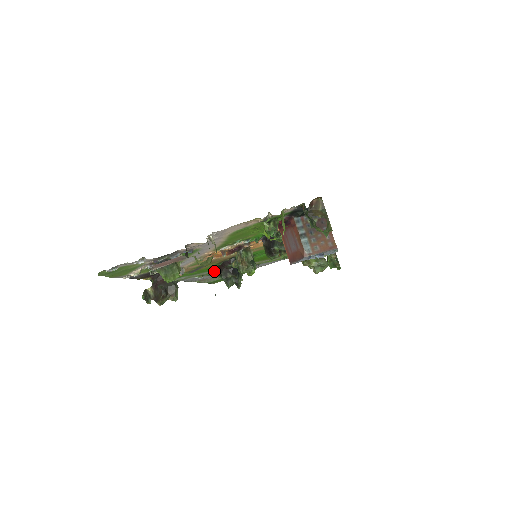
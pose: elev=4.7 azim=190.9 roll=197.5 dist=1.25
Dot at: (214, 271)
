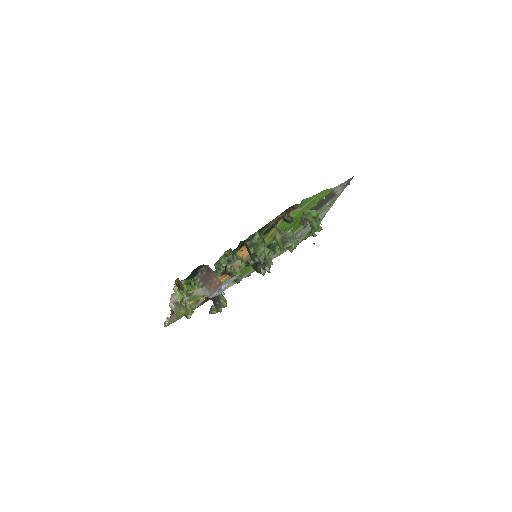
Dot at: occluded
